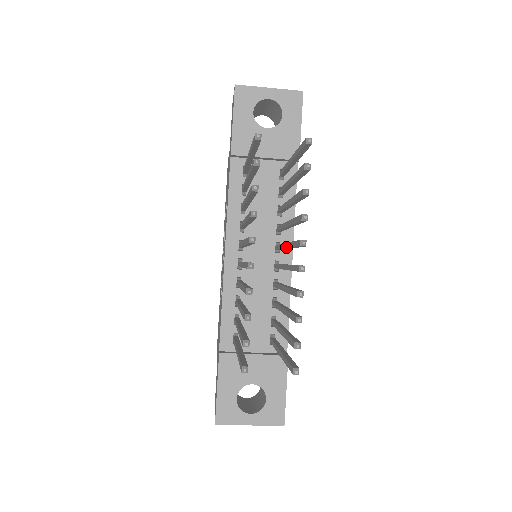
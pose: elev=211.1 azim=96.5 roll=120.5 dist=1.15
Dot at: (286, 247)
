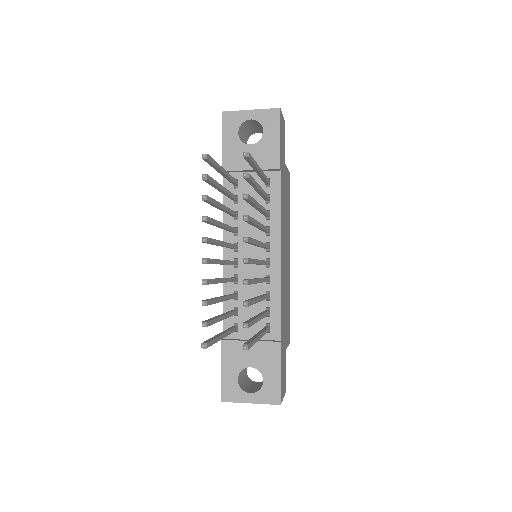
Dot at: (255, 245)
